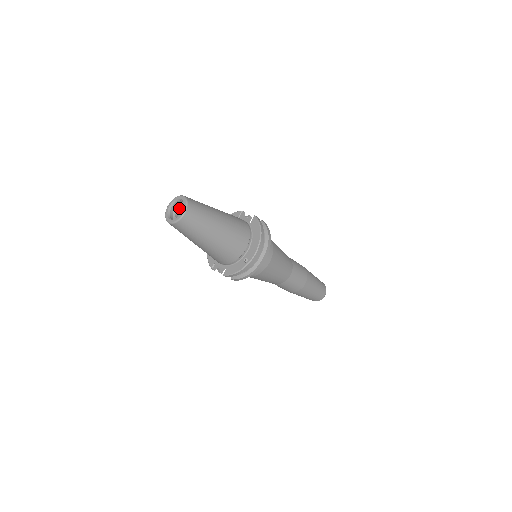
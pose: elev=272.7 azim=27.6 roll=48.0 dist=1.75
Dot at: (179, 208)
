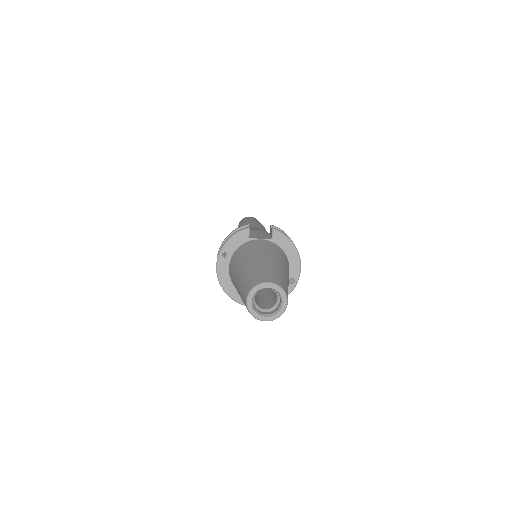
Dot at: (255, 294)
